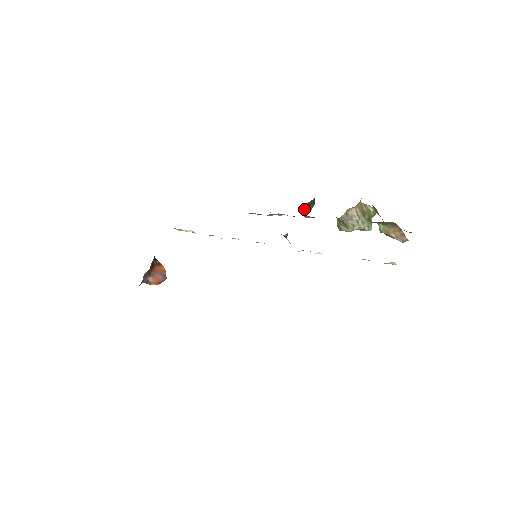
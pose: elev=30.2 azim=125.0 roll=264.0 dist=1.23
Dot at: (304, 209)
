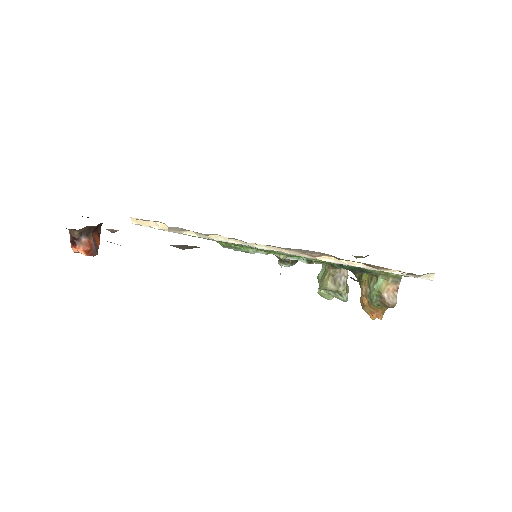
Dot at: occluded
